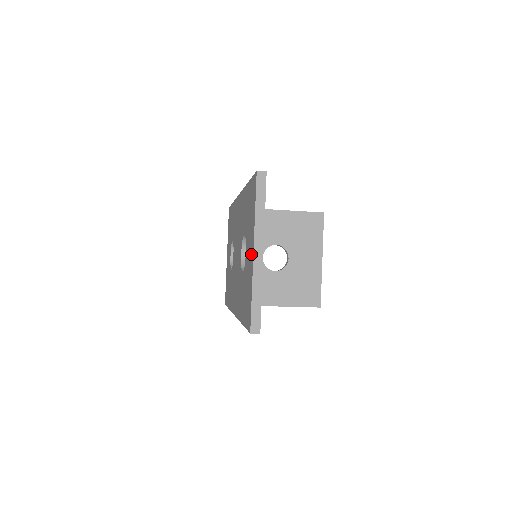
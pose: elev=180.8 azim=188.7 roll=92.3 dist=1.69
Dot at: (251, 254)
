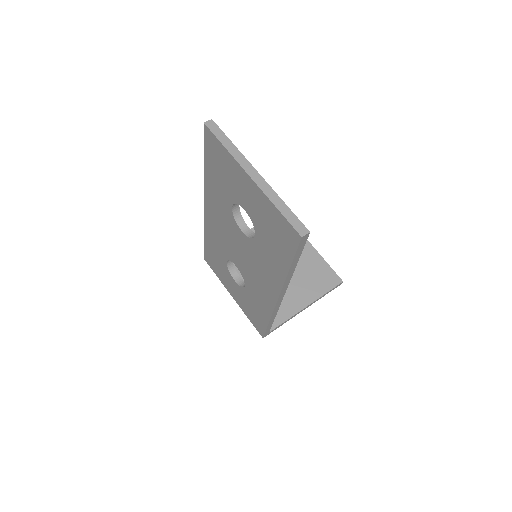
Dot at: (249, 186)
